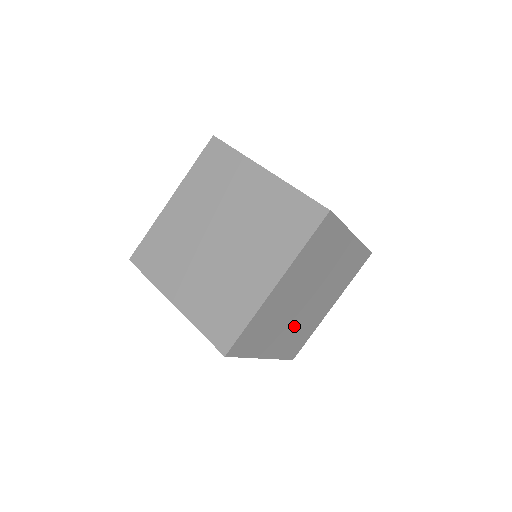
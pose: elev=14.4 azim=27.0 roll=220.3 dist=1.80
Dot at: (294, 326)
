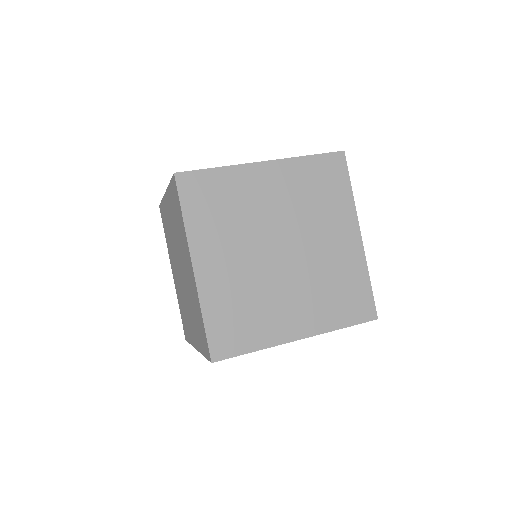
Dot at: occluded
